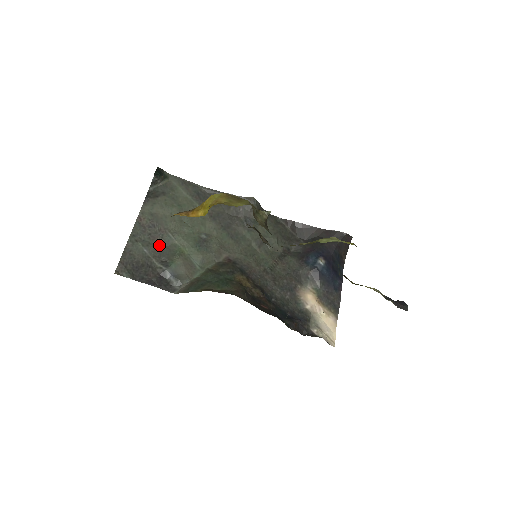
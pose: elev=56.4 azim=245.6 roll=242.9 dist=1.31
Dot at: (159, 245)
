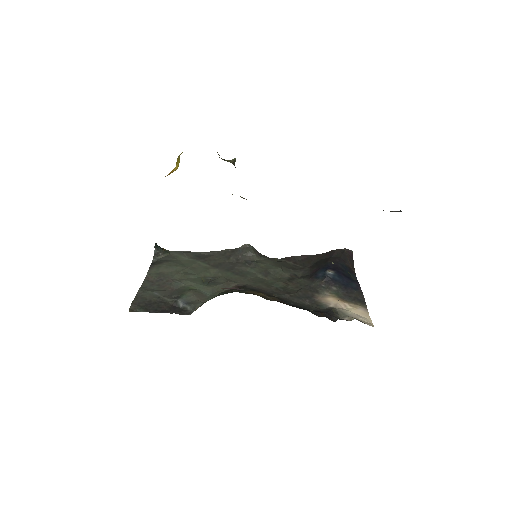
Dot at: (169, 290)
